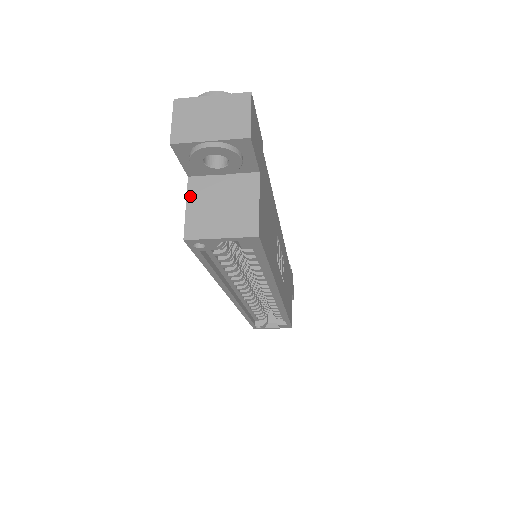
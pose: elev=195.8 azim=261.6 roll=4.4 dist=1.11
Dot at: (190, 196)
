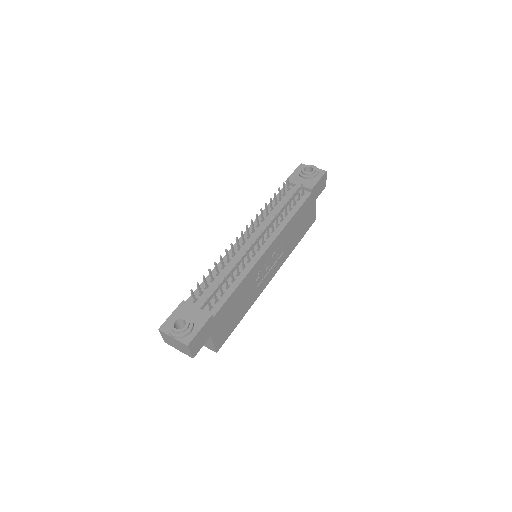
Dot at: occluded
